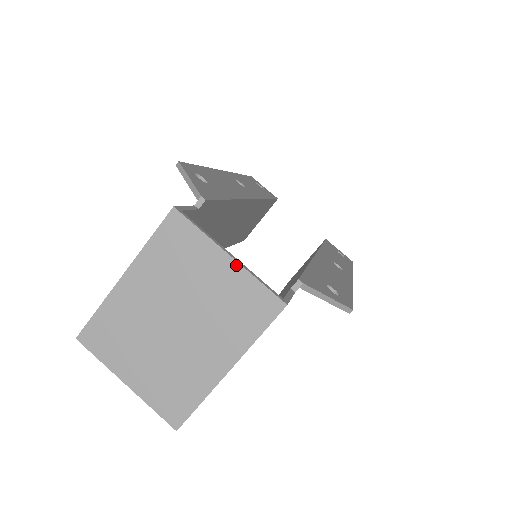
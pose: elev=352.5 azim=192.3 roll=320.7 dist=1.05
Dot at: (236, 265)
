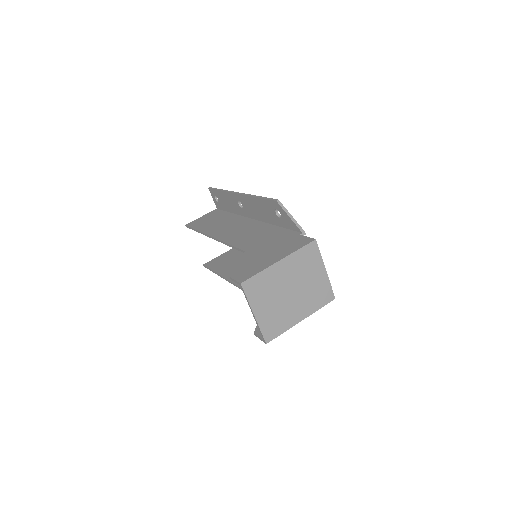
Dot at: (326, 275)
